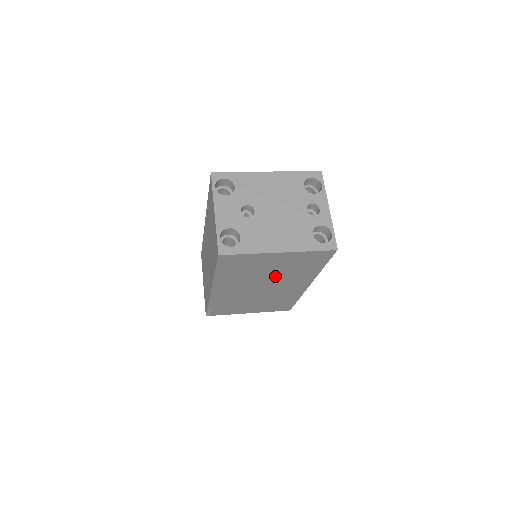
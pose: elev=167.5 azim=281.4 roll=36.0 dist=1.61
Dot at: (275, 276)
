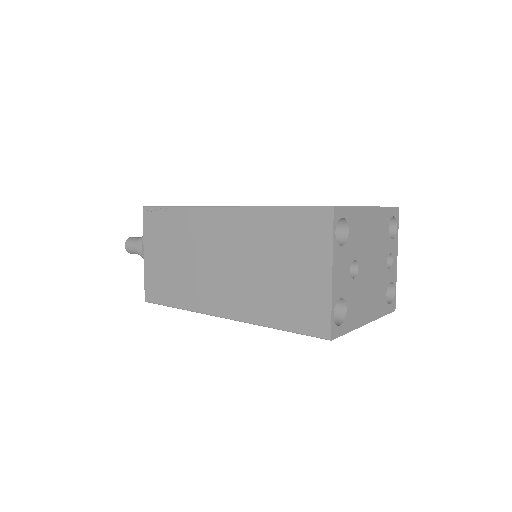
Dot at: occluded
